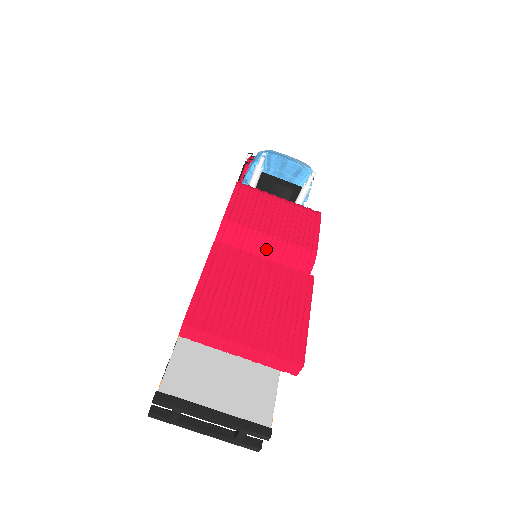
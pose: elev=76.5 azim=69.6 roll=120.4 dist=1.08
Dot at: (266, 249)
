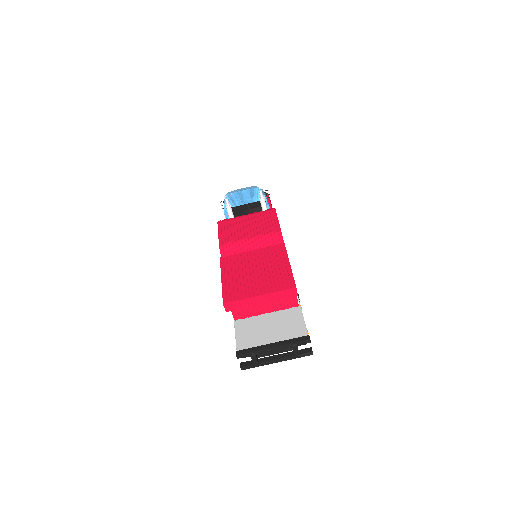
Dot at: (252, 246)
